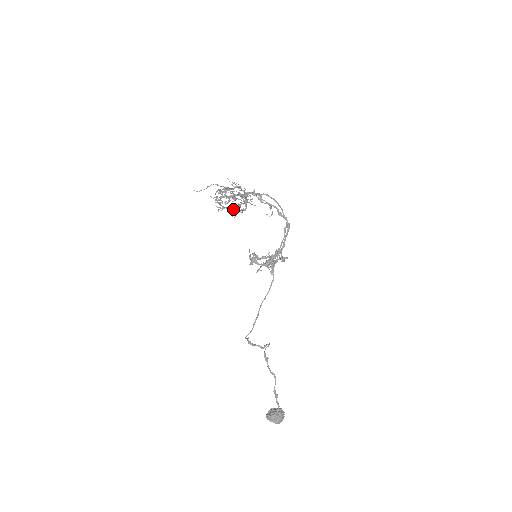
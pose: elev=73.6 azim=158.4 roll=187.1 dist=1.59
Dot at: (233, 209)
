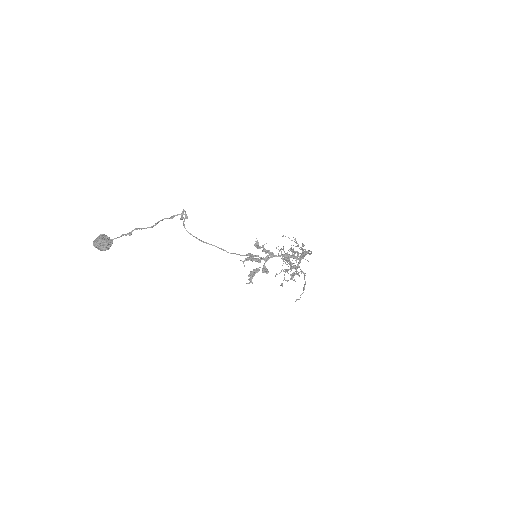
Dot at: (284, 261)
